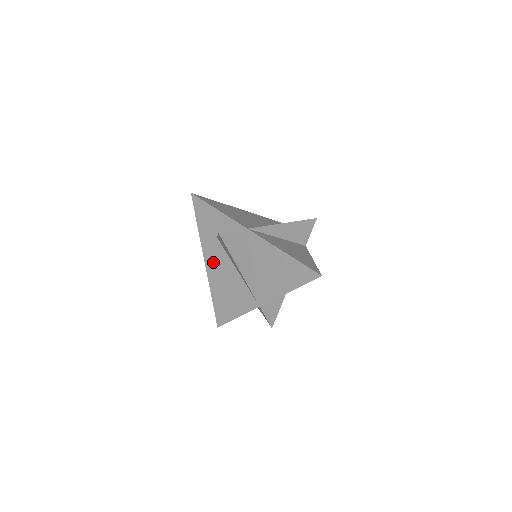
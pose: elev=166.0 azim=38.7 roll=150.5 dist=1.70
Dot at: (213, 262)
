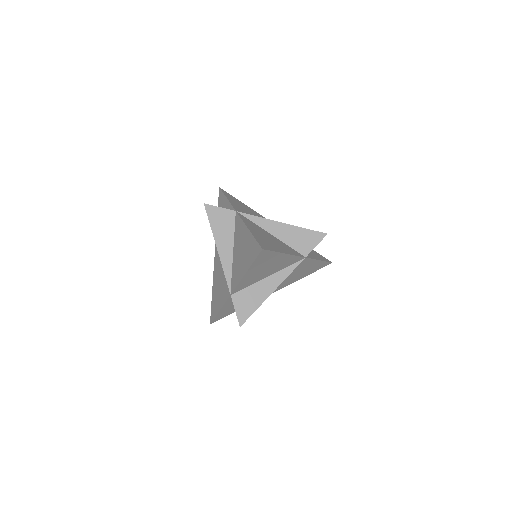
Dot at: occluded
